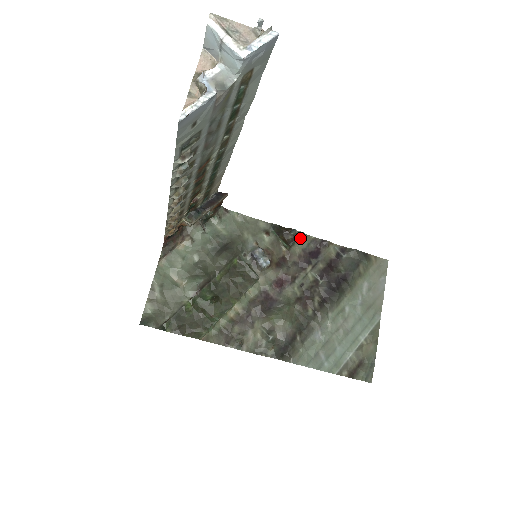
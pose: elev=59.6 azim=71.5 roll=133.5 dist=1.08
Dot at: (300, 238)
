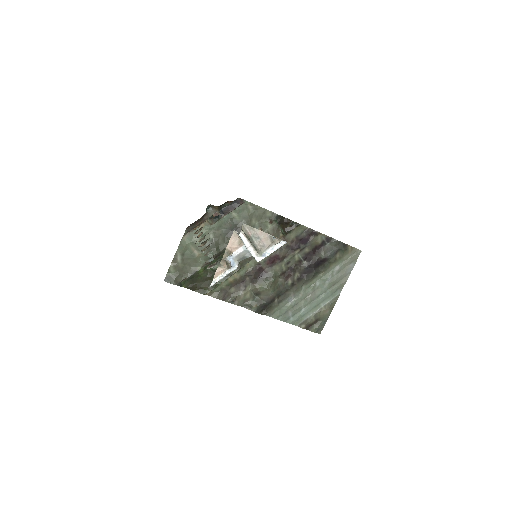
Dot at: (296, 228)
